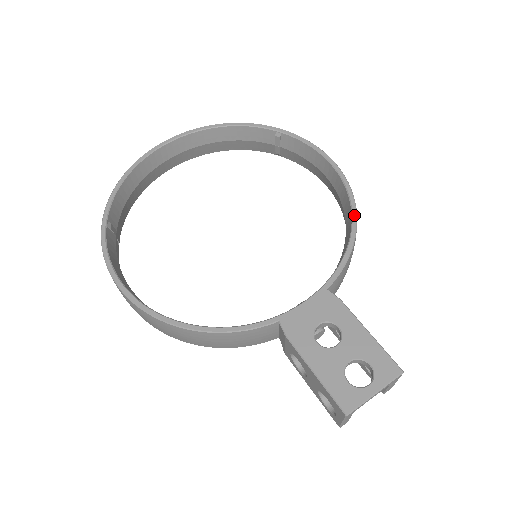
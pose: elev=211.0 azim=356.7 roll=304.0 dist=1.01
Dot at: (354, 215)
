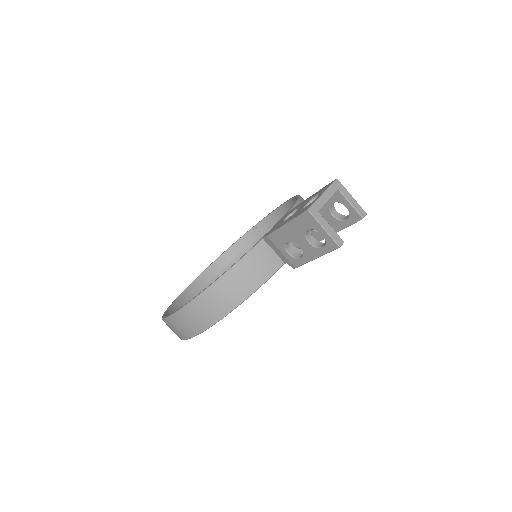
Dot at: (297, 196)
